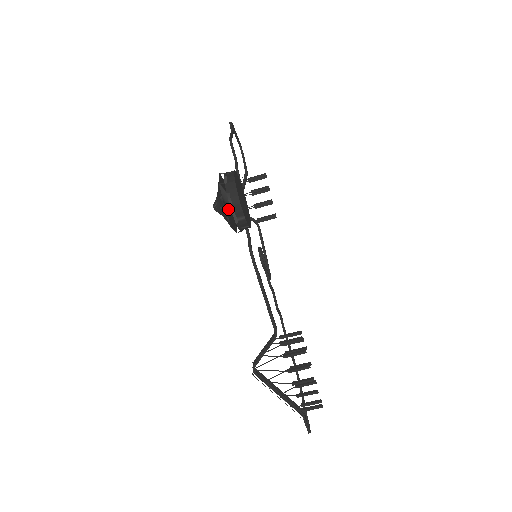
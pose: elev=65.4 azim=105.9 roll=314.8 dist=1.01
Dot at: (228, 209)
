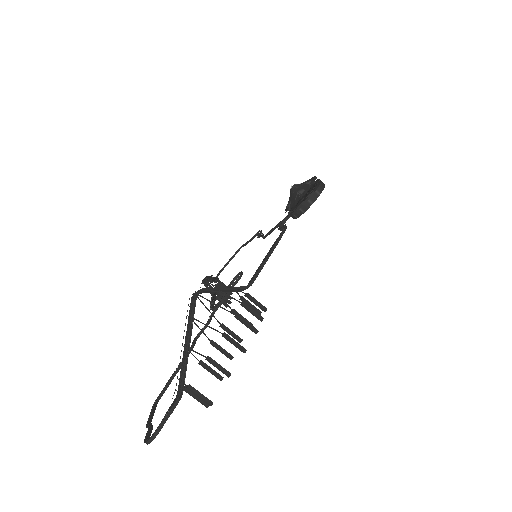
Dot at: occluded
